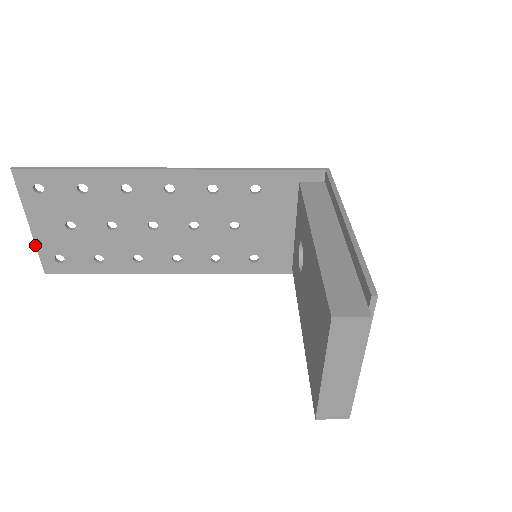
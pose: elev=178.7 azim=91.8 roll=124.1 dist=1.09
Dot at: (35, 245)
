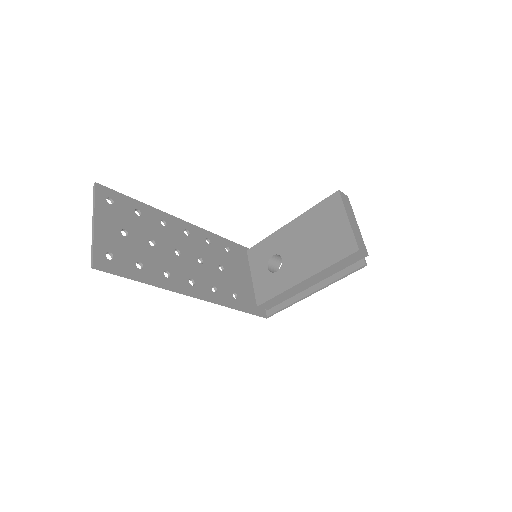
Dot at: (93, 238)
